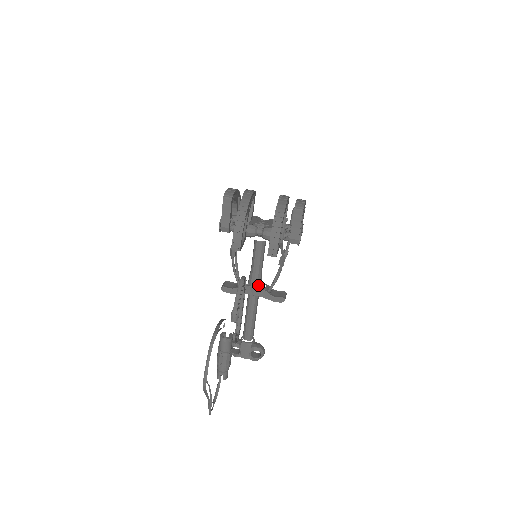
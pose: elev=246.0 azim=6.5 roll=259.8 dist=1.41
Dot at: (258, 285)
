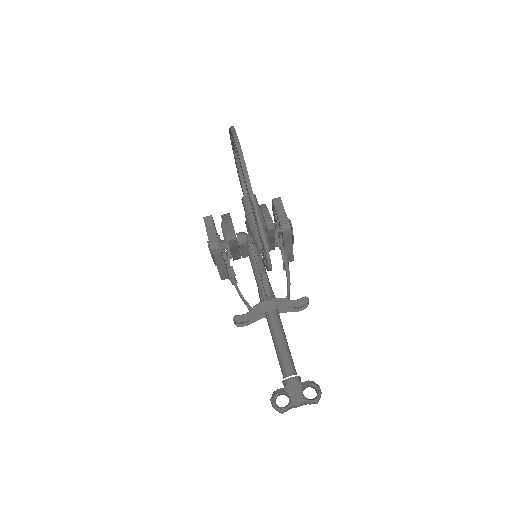
Dot at: (272, 297)
